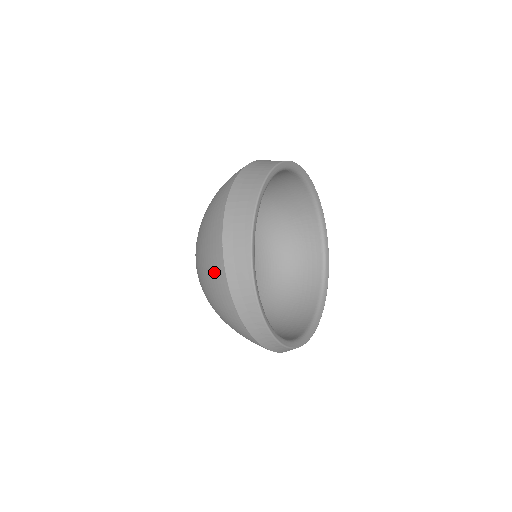
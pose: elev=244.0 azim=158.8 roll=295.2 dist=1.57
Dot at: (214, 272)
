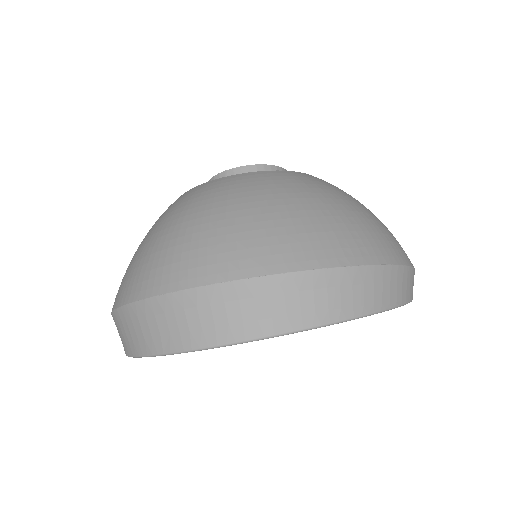
Dot at: occluded
